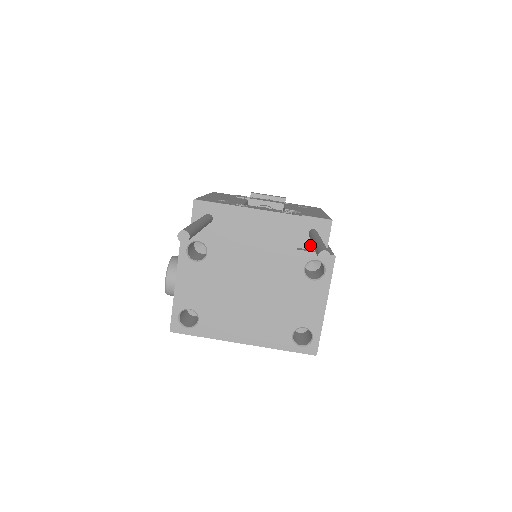
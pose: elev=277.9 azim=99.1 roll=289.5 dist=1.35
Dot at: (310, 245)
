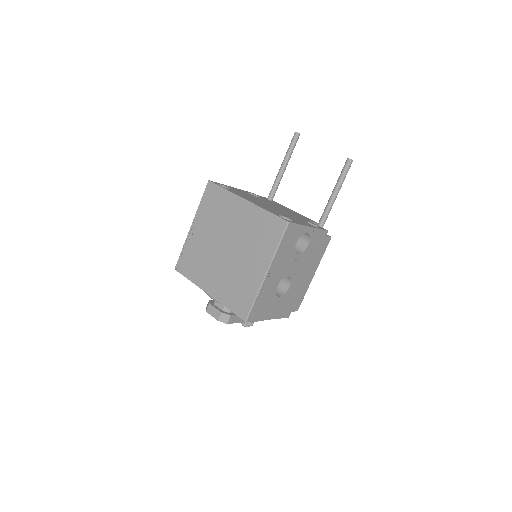
Dot at: occluded
